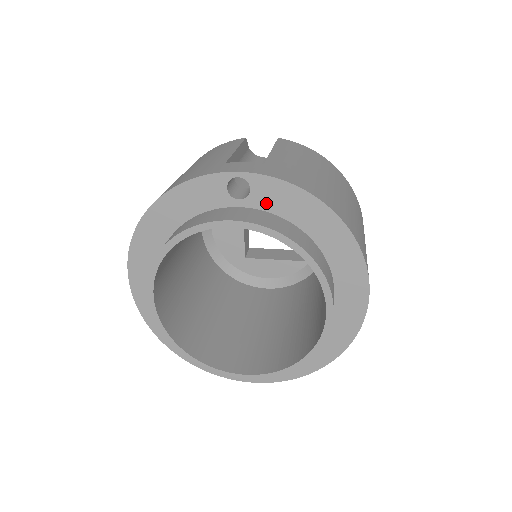
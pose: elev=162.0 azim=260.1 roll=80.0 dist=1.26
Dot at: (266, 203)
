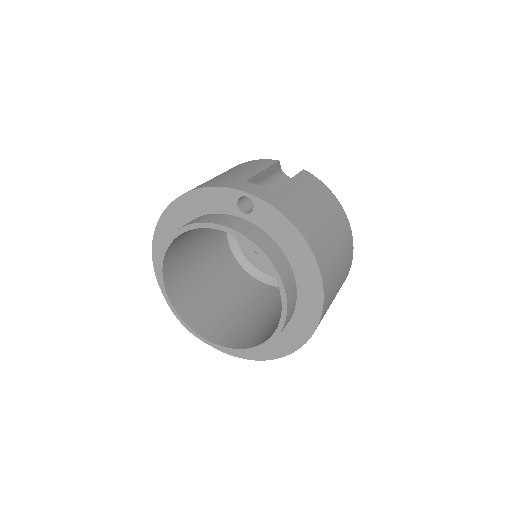
Dot at: (262, 222)
